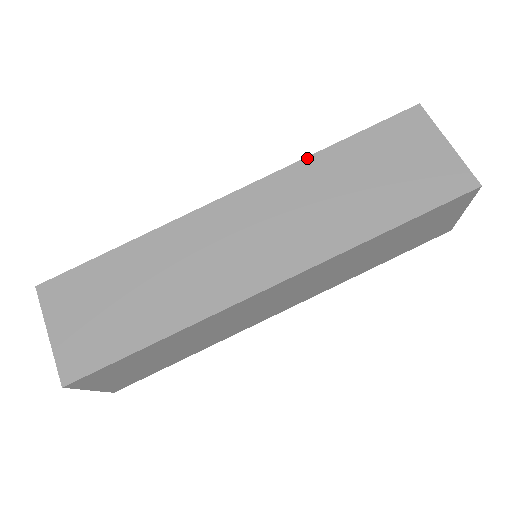
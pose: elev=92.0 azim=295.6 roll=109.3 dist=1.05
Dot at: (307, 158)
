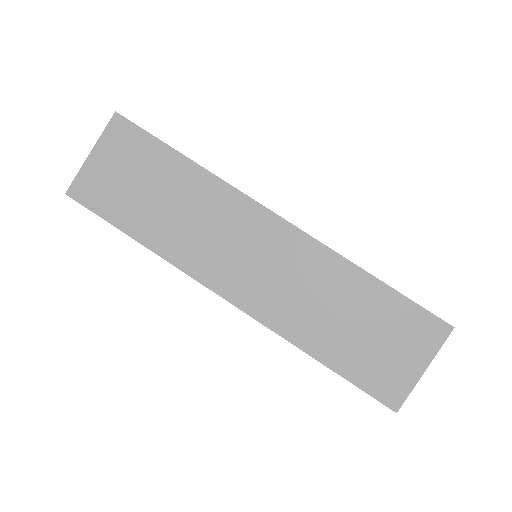
Dot at: (348, 261)
